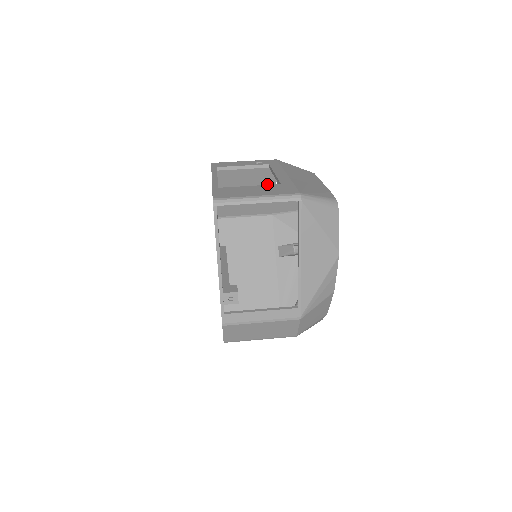
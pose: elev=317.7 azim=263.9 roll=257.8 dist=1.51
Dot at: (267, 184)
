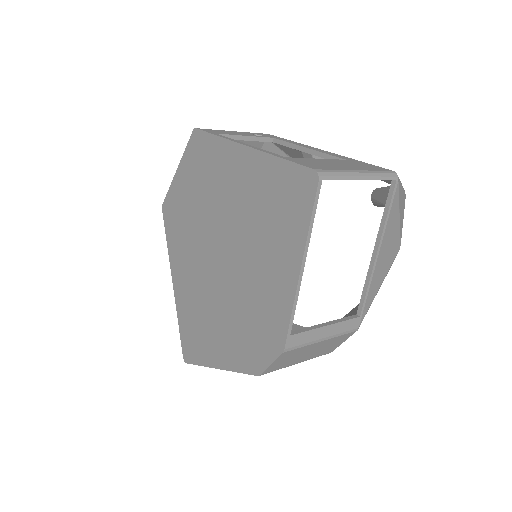
Dot at: occluded
